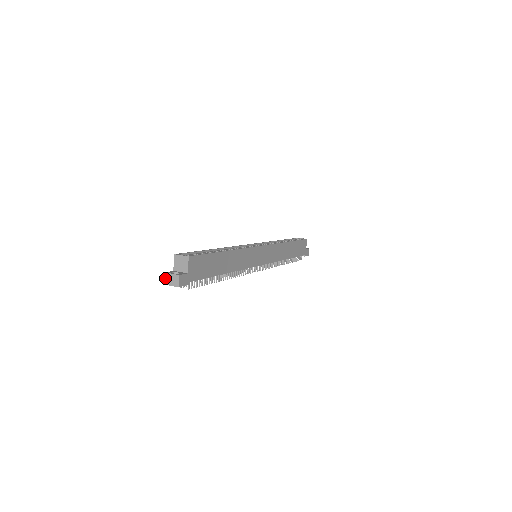
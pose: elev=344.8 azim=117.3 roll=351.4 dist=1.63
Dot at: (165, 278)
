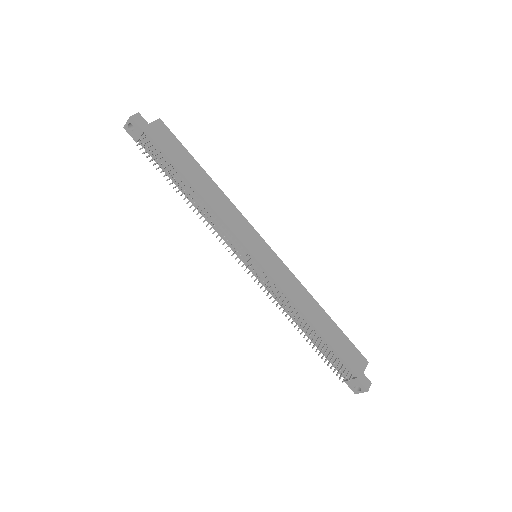
Dot at: occluded
